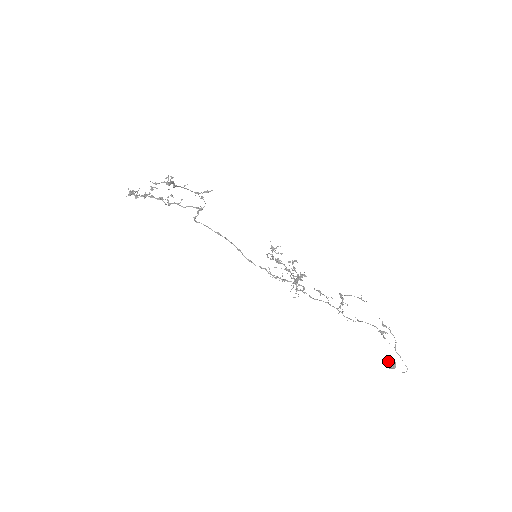
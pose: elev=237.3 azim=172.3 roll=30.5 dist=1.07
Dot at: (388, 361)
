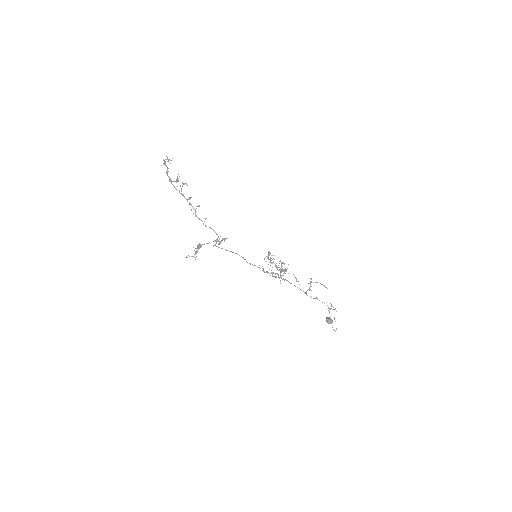
Dot at: (328, 320)
